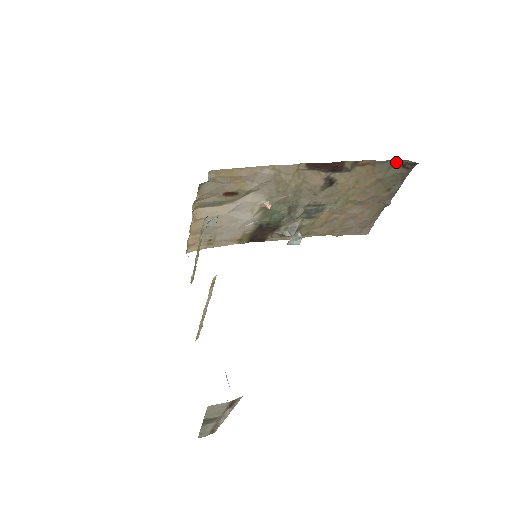
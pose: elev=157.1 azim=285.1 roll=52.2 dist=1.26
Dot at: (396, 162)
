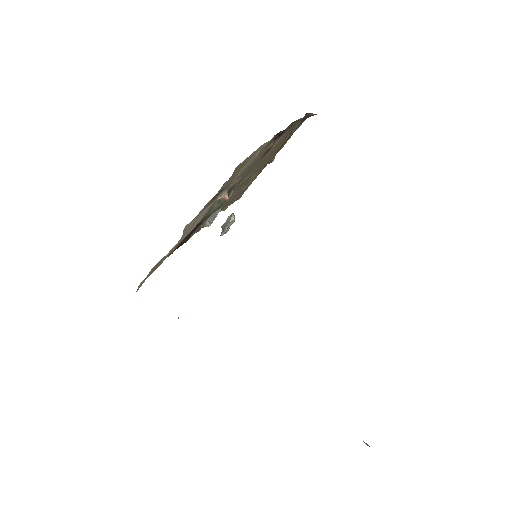
Dot at: occluded
